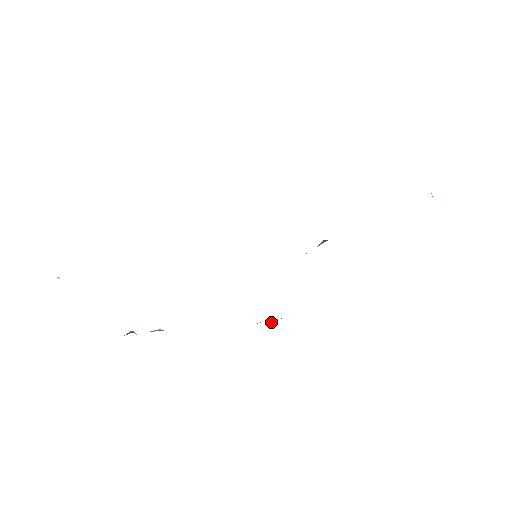
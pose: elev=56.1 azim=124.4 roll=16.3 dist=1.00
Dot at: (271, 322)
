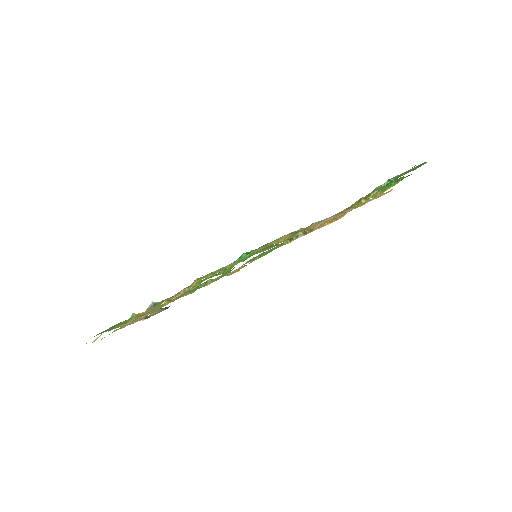
Dot at: occluded
